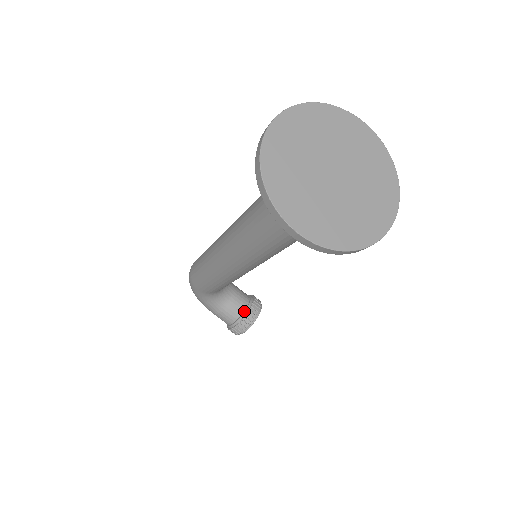
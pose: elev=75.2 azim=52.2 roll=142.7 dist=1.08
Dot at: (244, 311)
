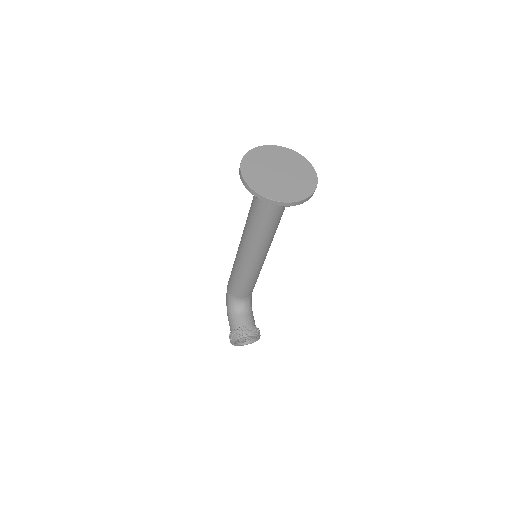
Dot at: (244, 326)
